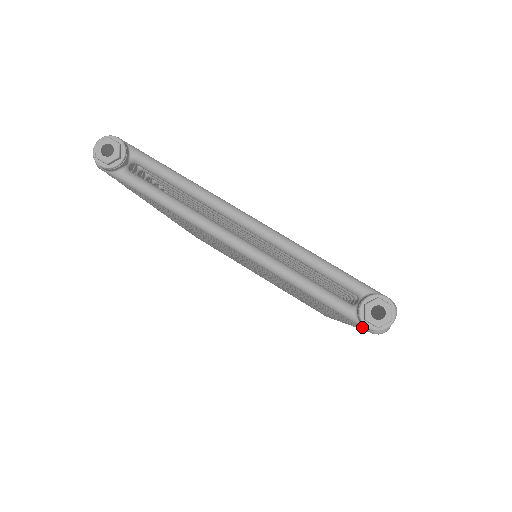
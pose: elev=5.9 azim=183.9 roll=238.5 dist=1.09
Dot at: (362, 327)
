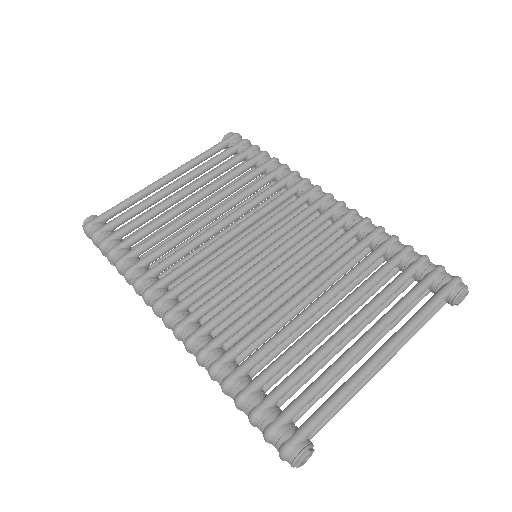
Dot at: occluded
